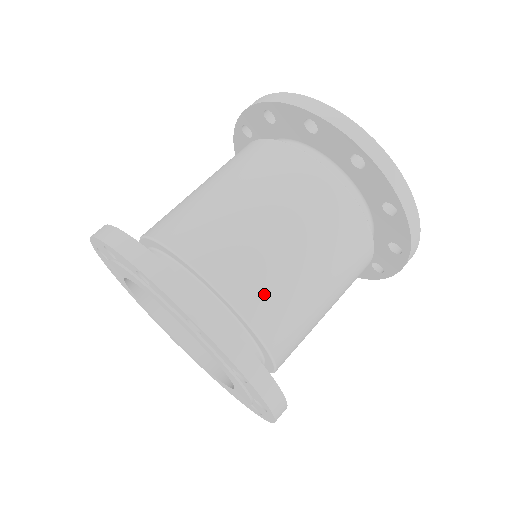
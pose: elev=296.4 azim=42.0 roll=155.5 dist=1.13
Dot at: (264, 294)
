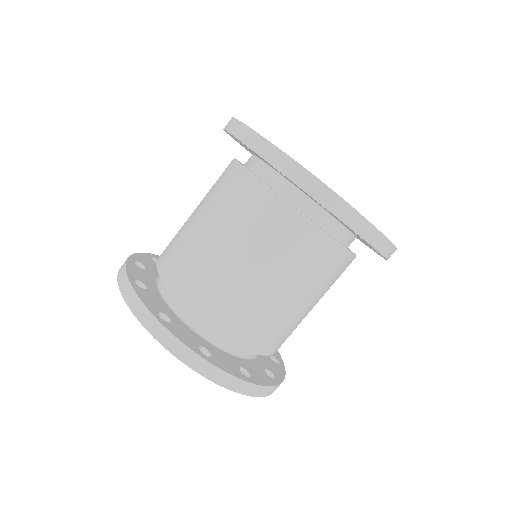
Dot at: (212, 299)
